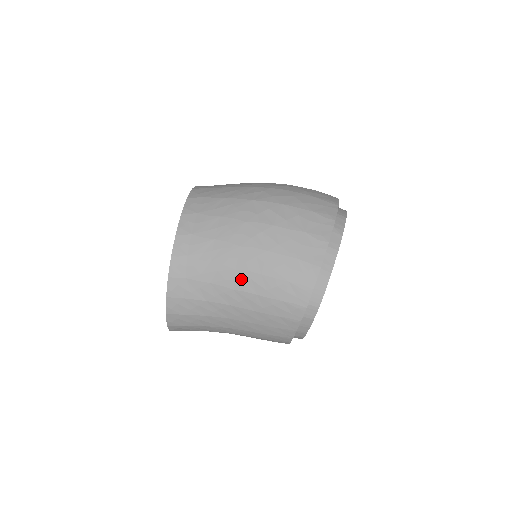
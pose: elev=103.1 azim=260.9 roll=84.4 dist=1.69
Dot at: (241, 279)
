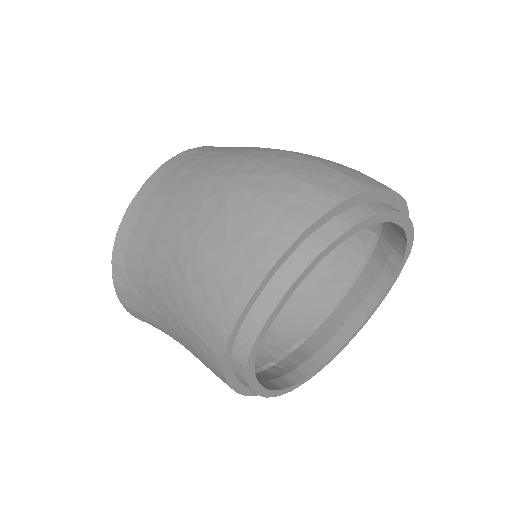
Dot at: (164, 288)
